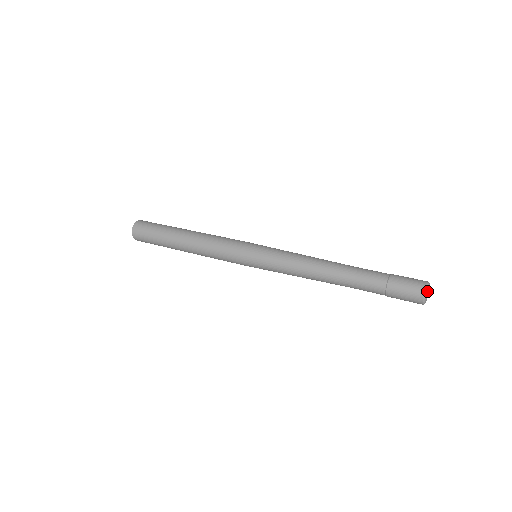
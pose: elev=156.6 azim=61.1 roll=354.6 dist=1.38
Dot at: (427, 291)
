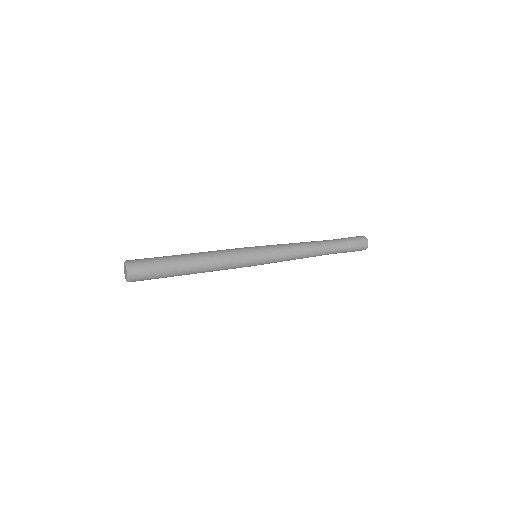
Dot at: occluded
